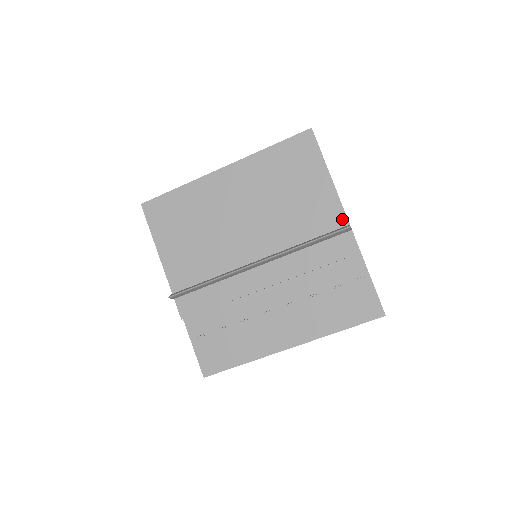
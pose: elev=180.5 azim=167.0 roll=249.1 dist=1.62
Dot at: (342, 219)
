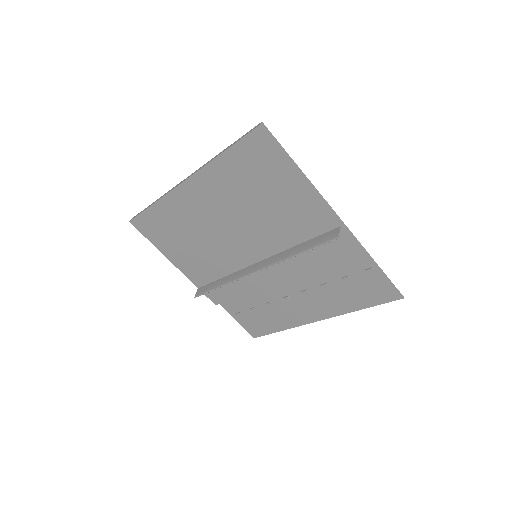
Dot at: (330, 221)
